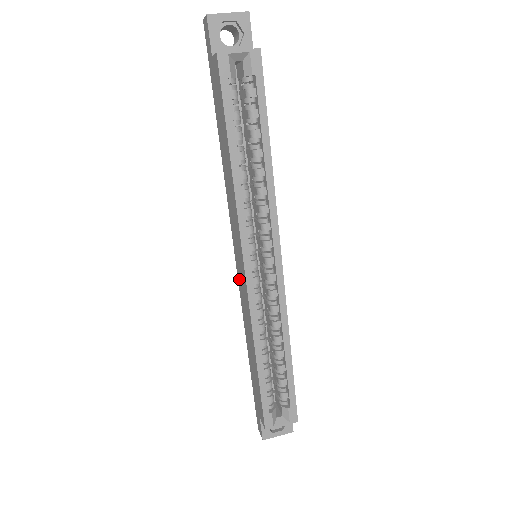
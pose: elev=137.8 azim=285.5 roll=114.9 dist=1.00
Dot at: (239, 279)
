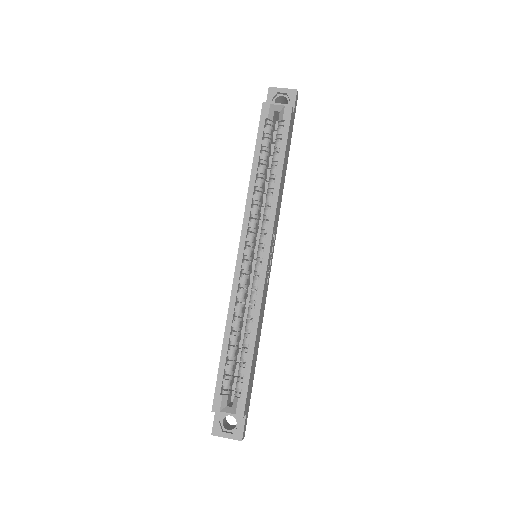
Dot at: occluded
